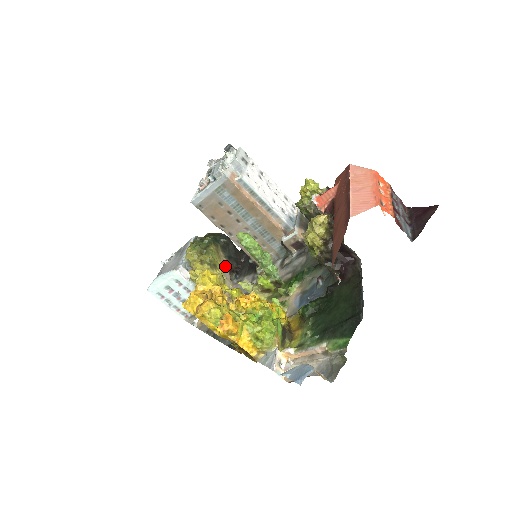
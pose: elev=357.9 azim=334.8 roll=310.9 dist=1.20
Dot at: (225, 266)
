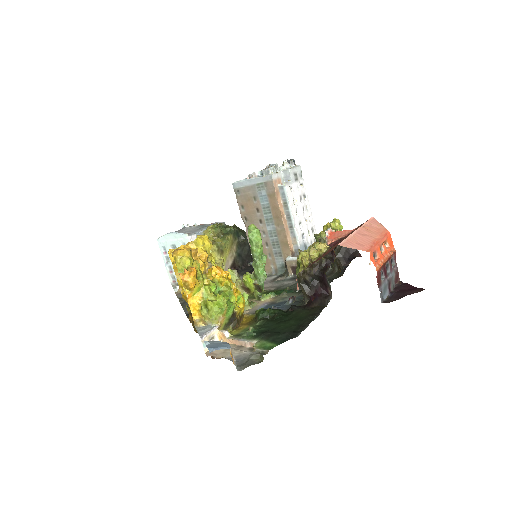
Dot at: (231, 259)
